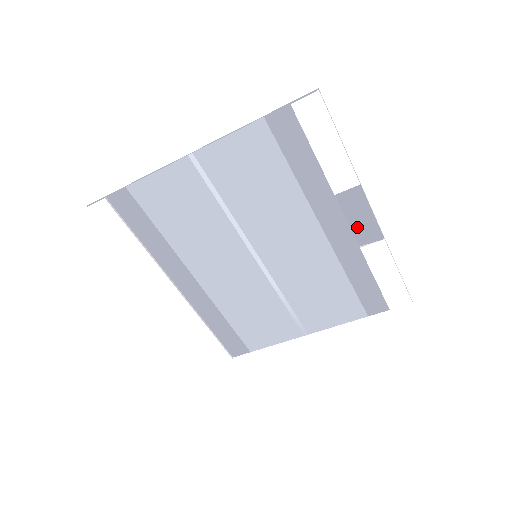
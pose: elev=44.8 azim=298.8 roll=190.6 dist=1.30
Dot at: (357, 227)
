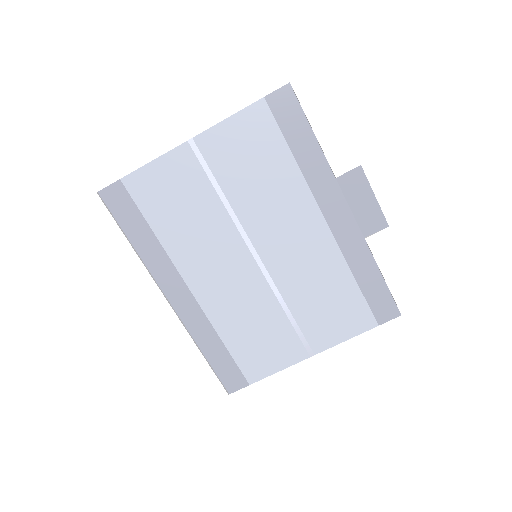
Dot at: (360, 215)
